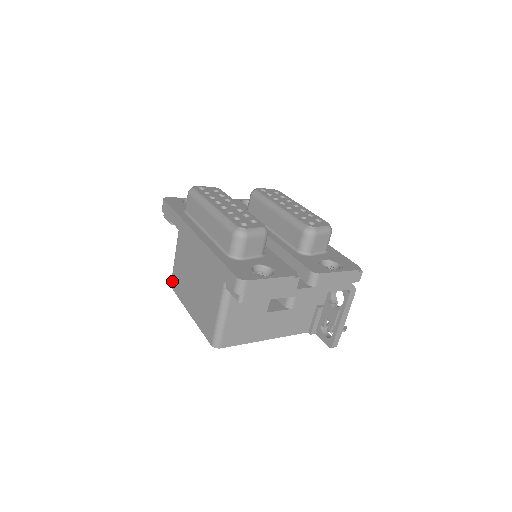
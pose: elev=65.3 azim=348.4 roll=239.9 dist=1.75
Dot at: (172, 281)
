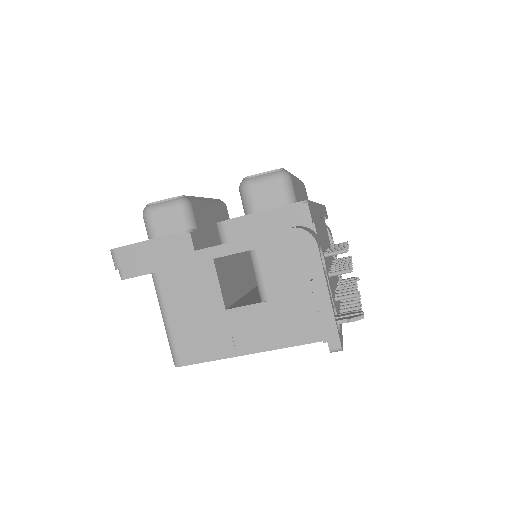
Dot at: occluded
